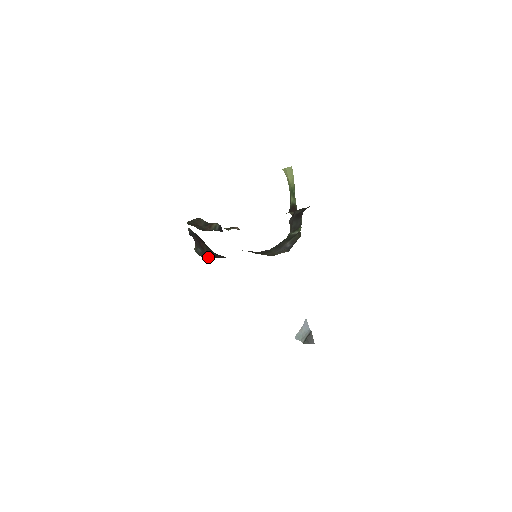
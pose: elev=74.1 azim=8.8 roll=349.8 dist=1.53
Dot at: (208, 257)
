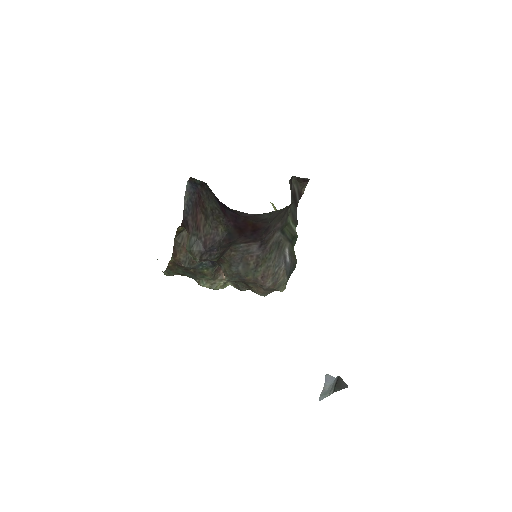
Dot at: (203, 252)
